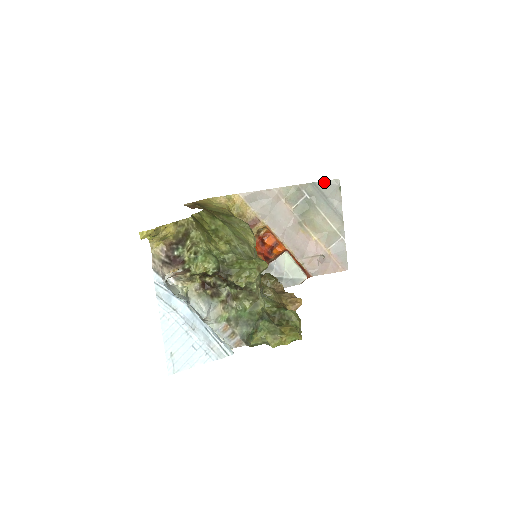
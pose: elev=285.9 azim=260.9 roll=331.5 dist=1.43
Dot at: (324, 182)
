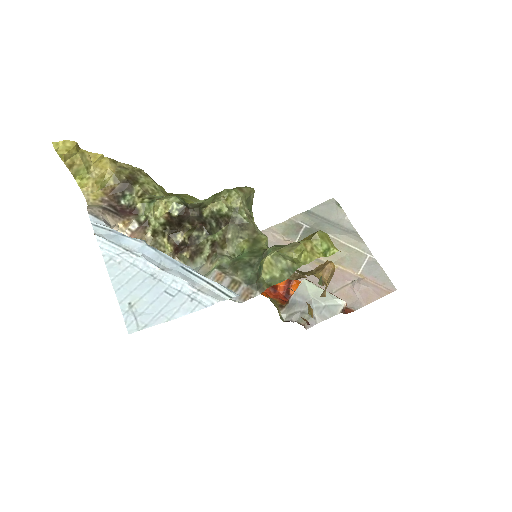
Dot at: (318, 206)
